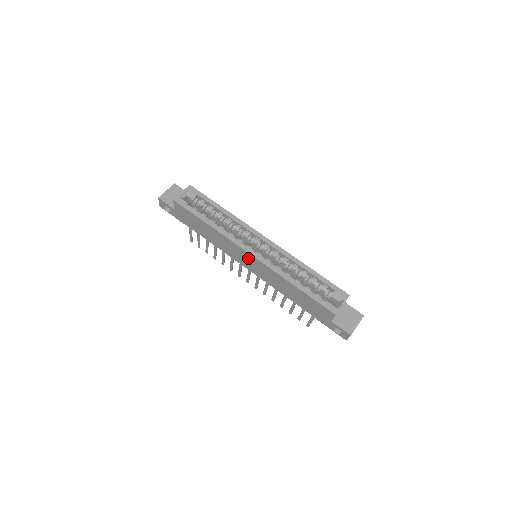
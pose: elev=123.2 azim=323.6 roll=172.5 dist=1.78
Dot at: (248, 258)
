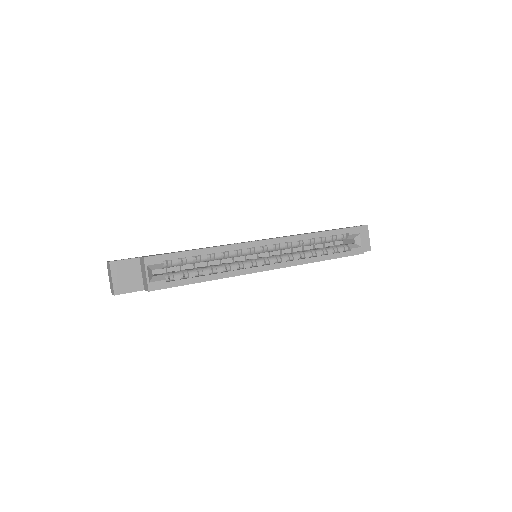
Dot at: occluded
